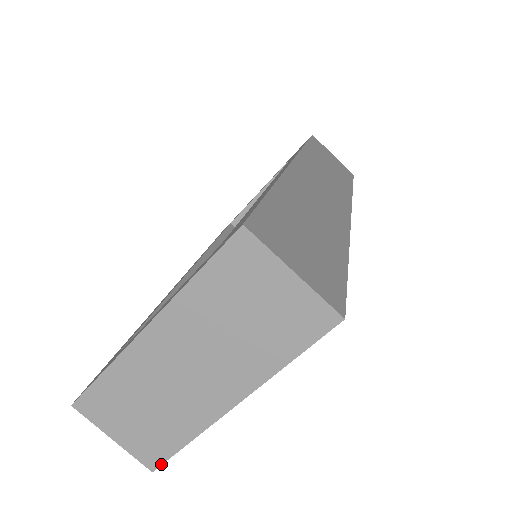
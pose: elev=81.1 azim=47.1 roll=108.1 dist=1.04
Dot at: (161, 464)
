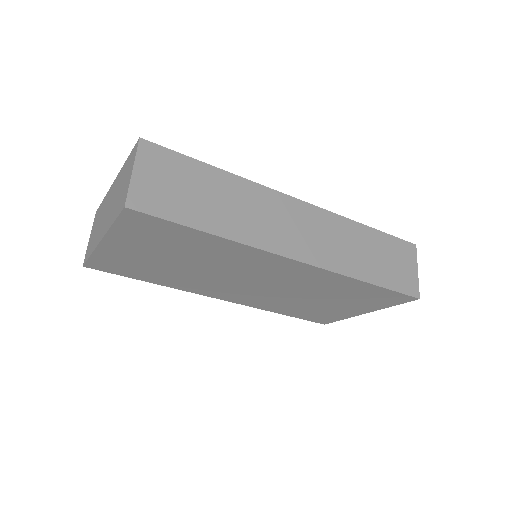
Dot at: (85, 263)
